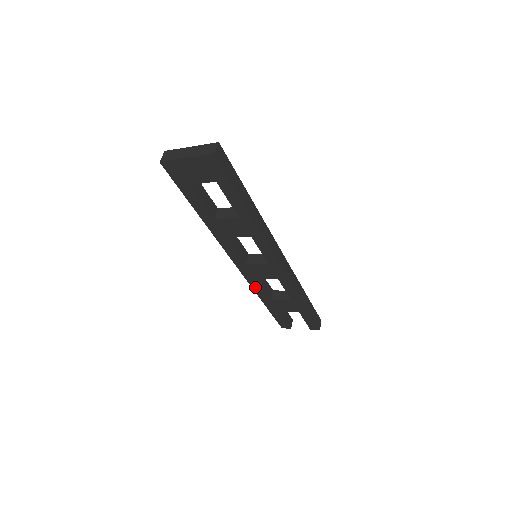
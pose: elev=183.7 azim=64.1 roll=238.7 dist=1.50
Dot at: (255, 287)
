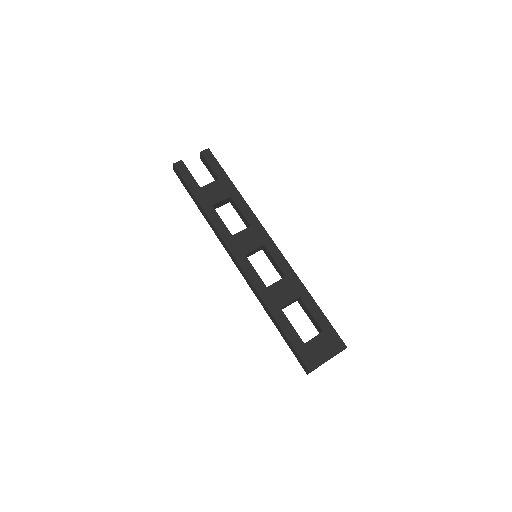
Dot at: occluded
